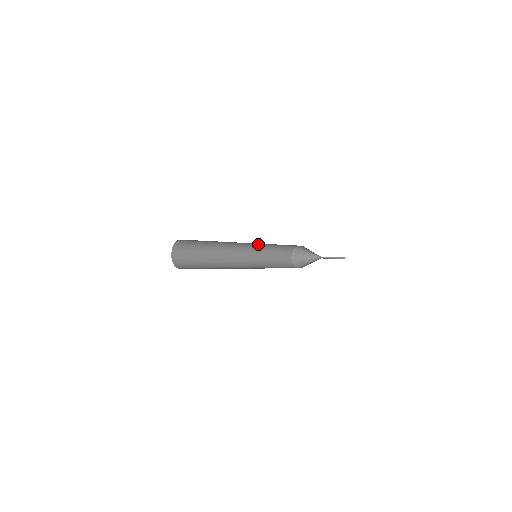
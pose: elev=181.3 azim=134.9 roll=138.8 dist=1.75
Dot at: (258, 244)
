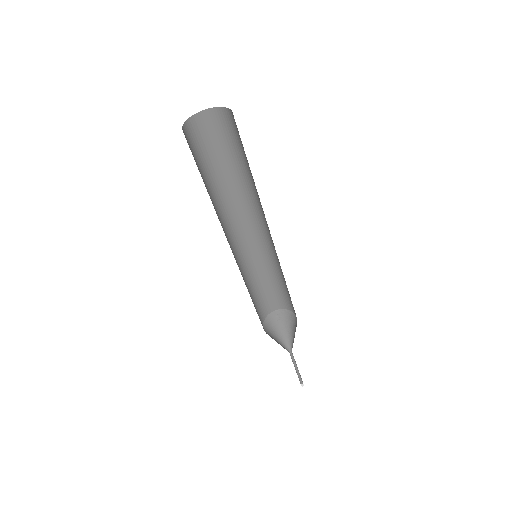
Dot at: (268, 249)
